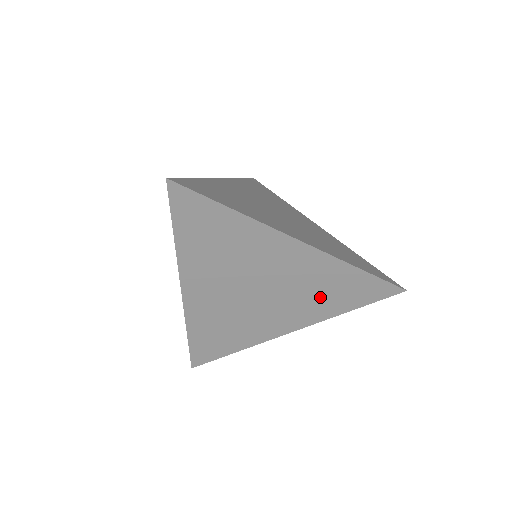
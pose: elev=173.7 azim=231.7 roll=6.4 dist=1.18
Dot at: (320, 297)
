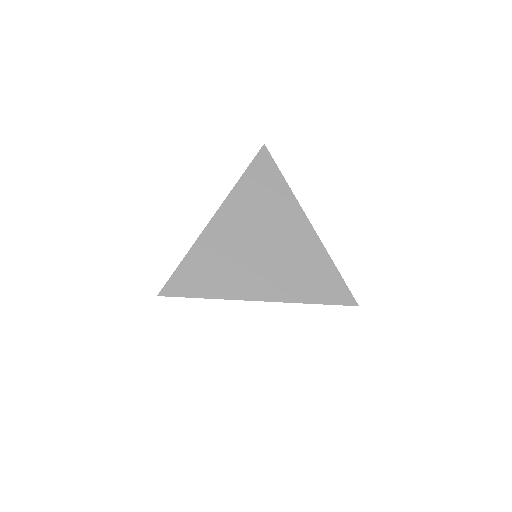
Dot at: occluded
